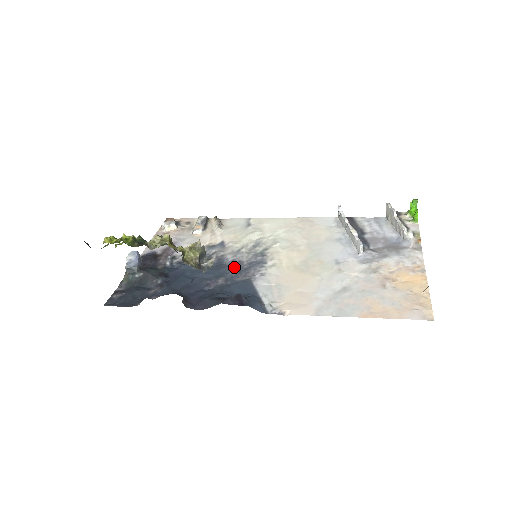
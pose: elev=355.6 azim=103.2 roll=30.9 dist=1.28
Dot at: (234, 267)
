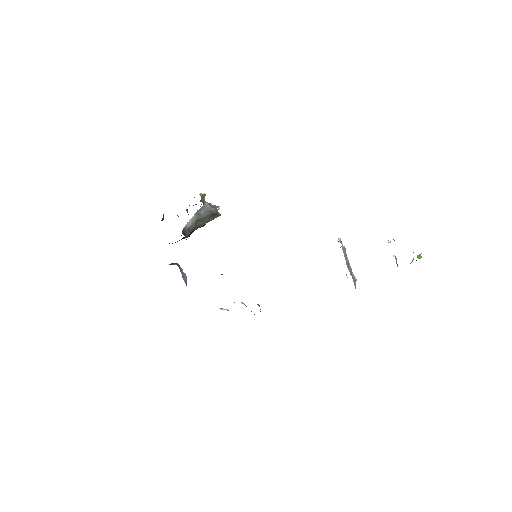
Dot at: occluded
